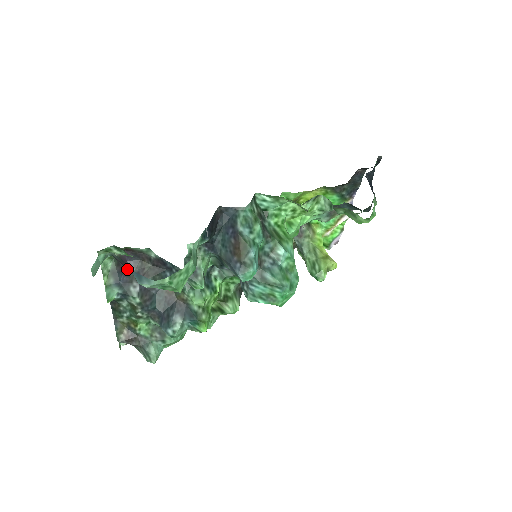
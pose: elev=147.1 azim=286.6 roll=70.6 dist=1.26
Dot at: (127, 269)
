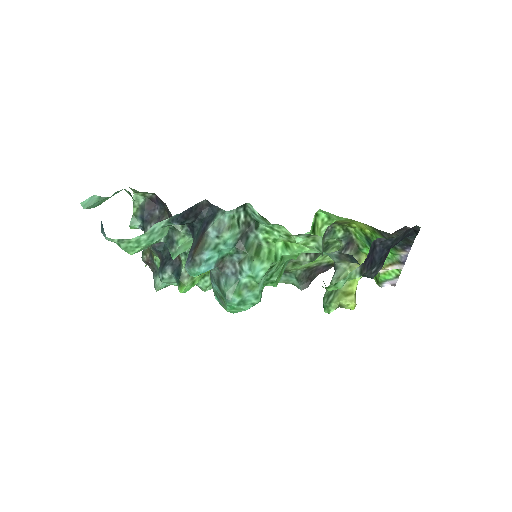
Dot at: occluded
